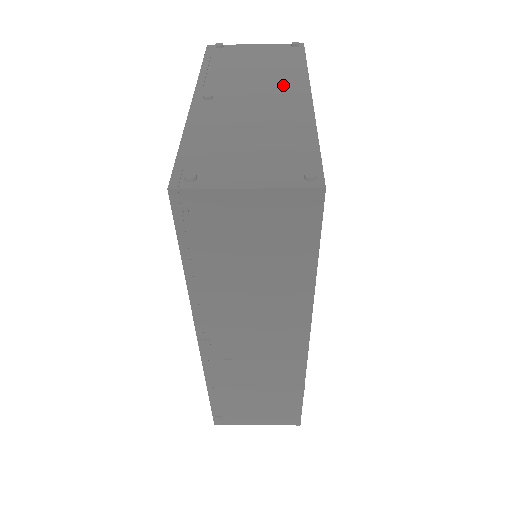
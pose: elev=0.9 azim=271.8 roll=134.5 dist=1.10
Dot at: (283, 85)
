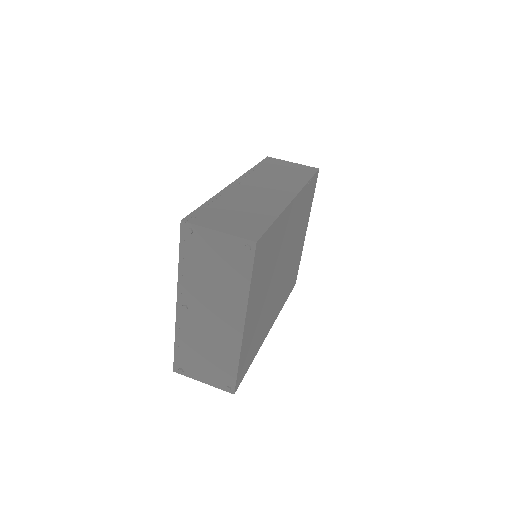
Dot at: (230, 305)
